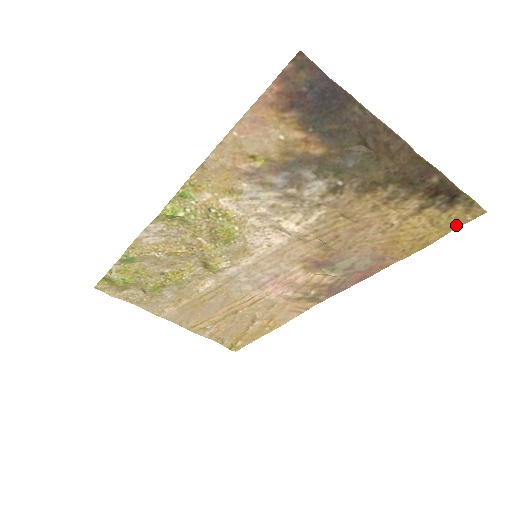
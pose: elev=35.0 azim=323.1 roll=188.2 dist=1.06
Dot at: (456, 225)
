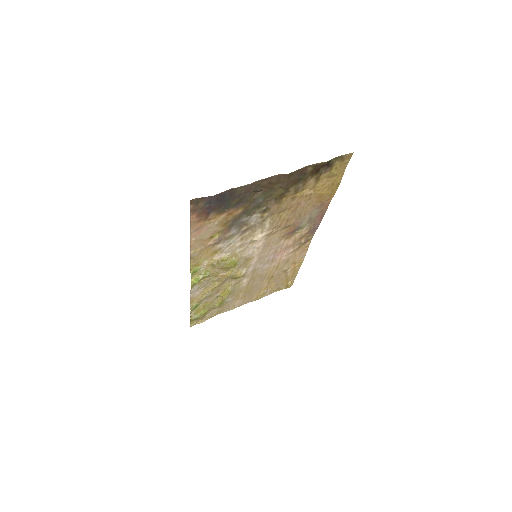
Dot at: (344, 167)
